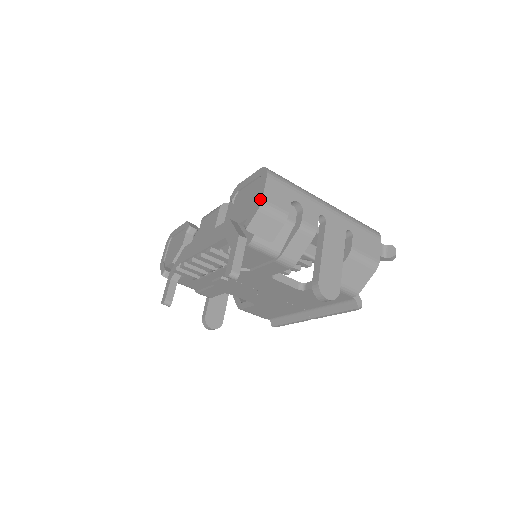
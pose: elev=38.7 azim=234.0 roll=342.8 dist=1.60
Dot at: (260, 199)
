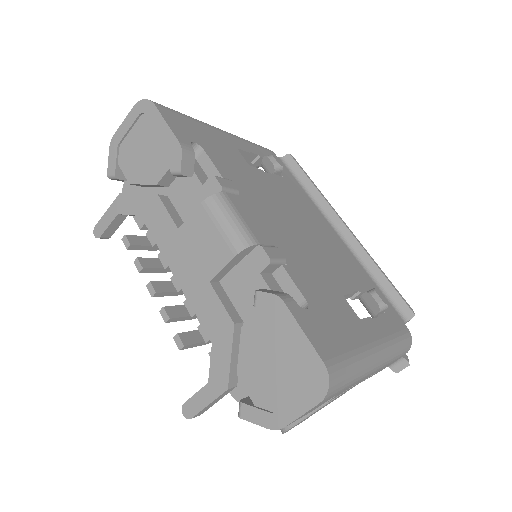
Dot at: (282, 422)
